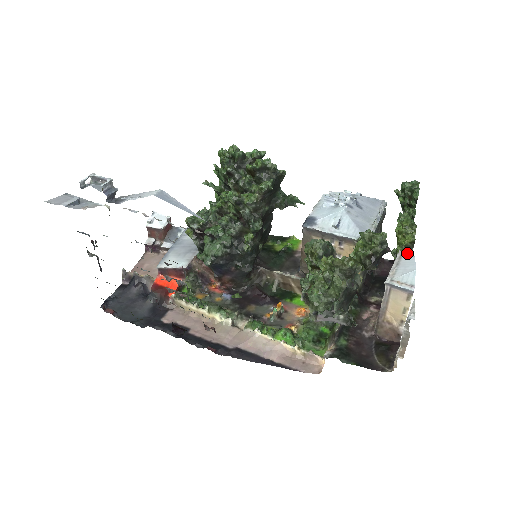
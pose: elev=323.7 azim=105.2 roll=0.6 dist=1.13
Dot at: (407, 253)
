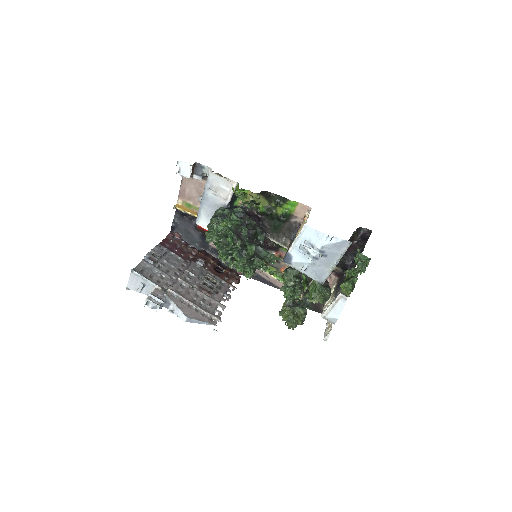
Dot at: (342, 301)
